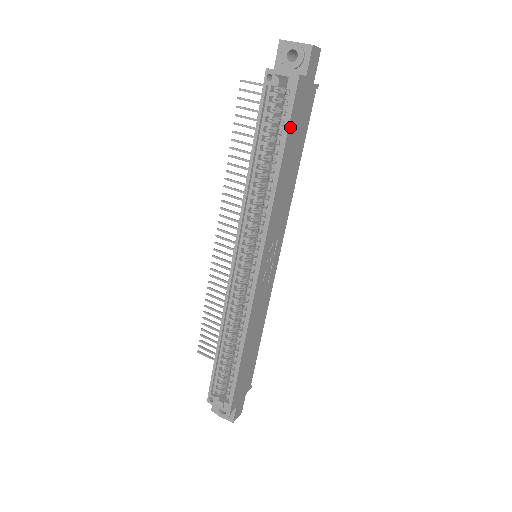
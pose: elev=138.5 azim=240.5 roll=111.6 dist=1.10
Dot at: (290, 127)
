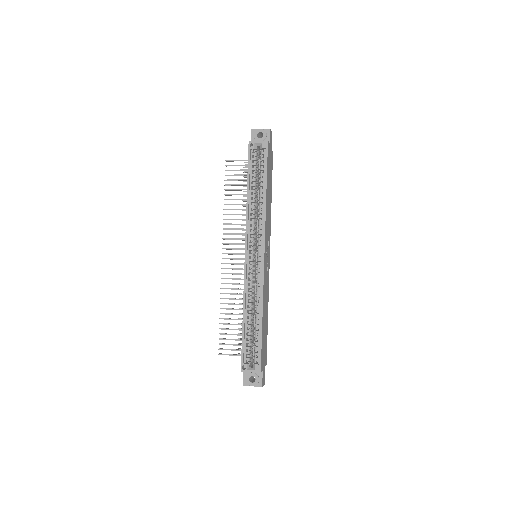
Dot at: (267, 168)
